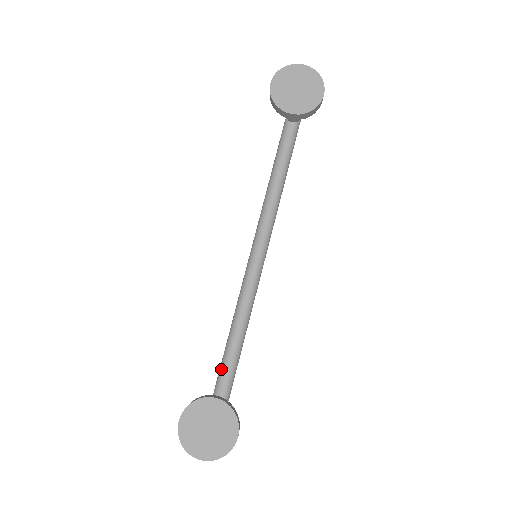
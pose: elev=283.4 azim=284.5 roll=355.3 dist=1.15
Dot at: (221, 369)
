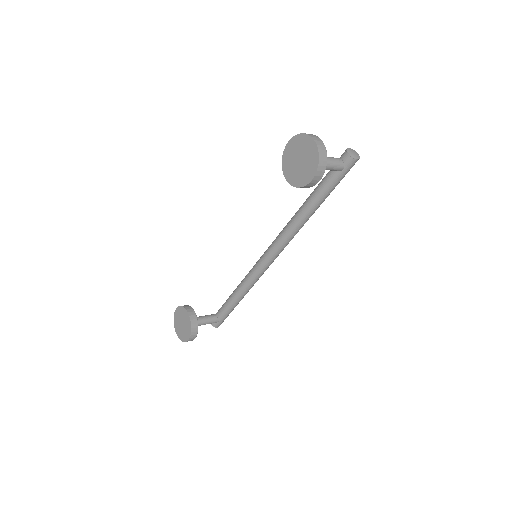
Dot at: (227, 299)
